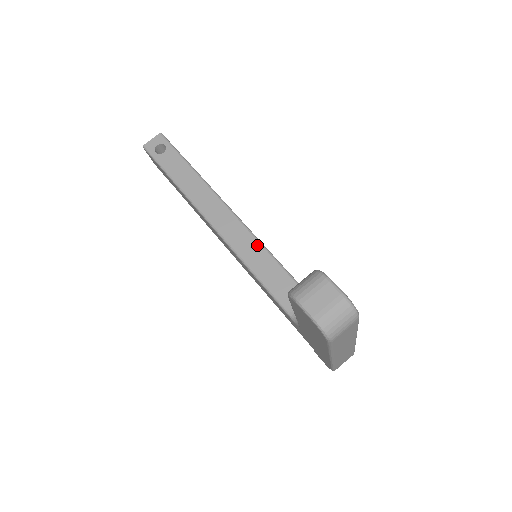
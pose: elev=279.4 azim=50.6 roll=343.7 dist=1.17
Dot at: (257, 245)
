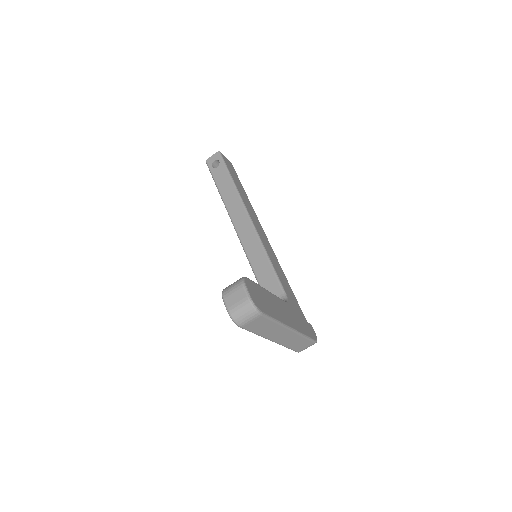
Dot at: (260, 247)
